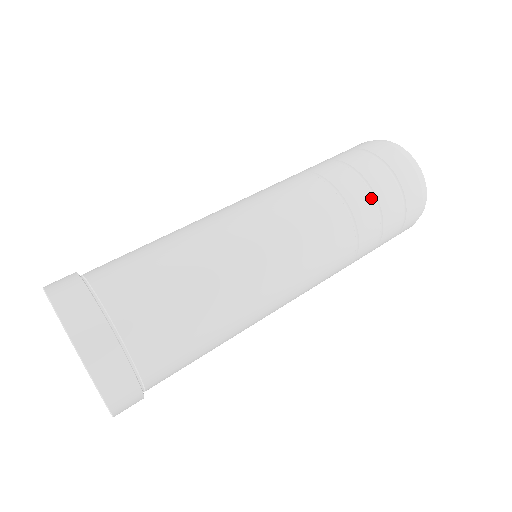
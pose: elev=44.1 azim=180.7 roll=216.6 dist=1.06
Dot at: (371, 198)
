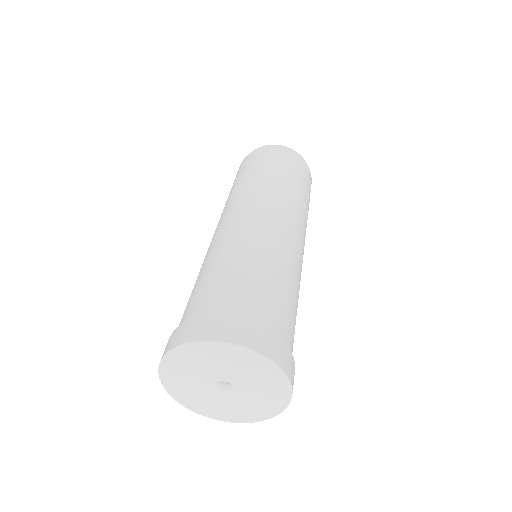
Dot at: (296, 180)
